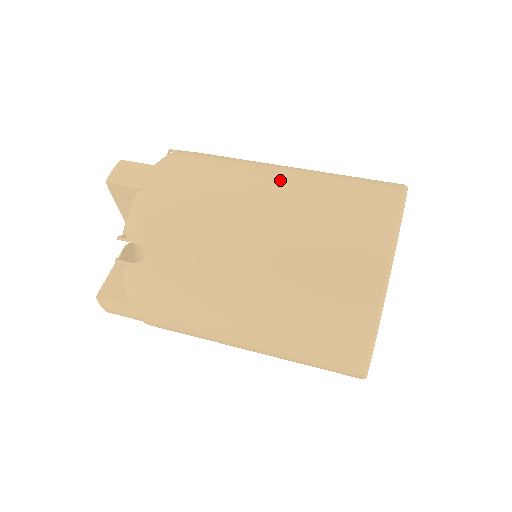
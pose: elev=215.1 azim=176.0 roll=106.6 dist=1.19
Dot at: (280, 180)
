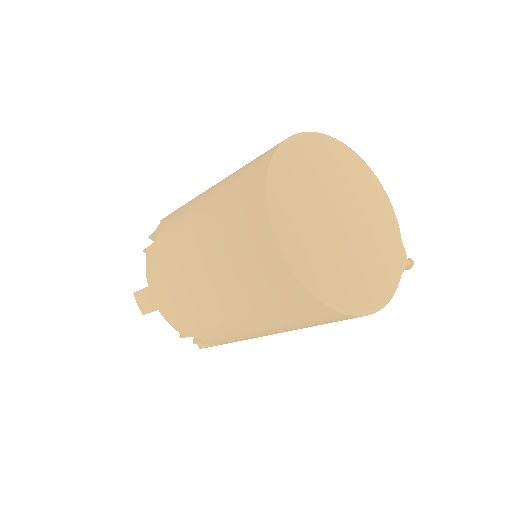
Dot at: occluded
